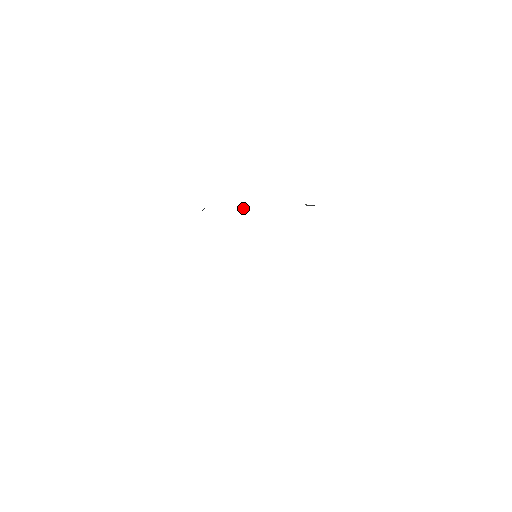
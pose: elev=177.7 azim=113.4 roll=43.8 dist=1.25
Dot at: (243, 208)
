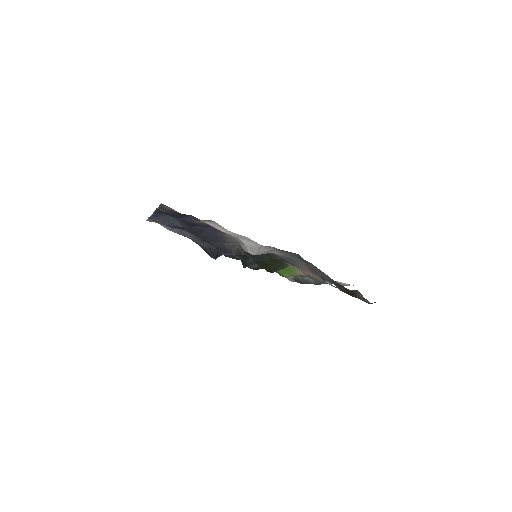
Dot at: (243, 267)
